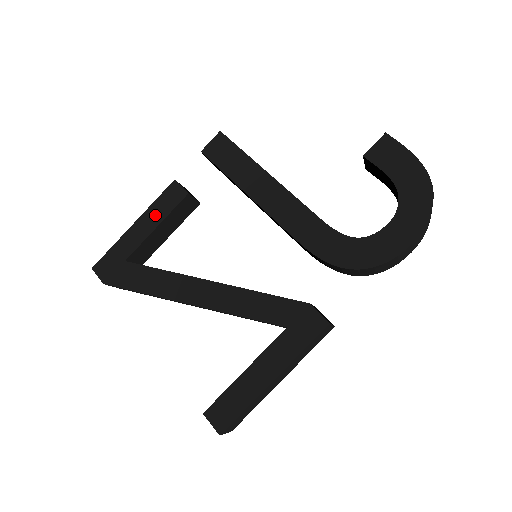
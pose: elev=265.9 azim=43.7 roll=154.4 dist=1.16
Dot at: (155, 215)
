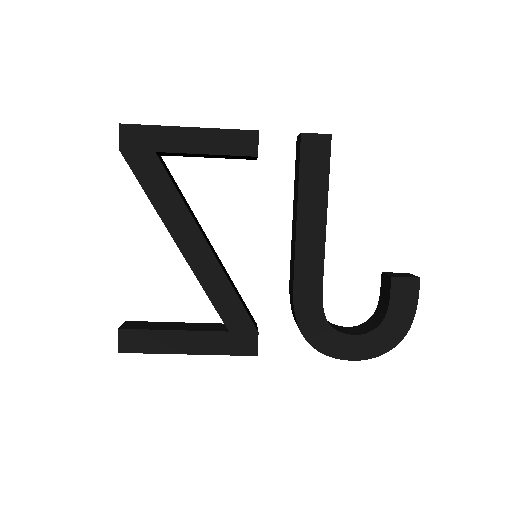
Dot at: (215, 142)
